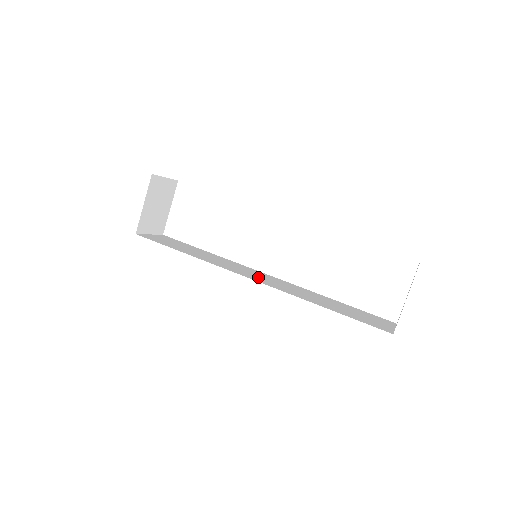
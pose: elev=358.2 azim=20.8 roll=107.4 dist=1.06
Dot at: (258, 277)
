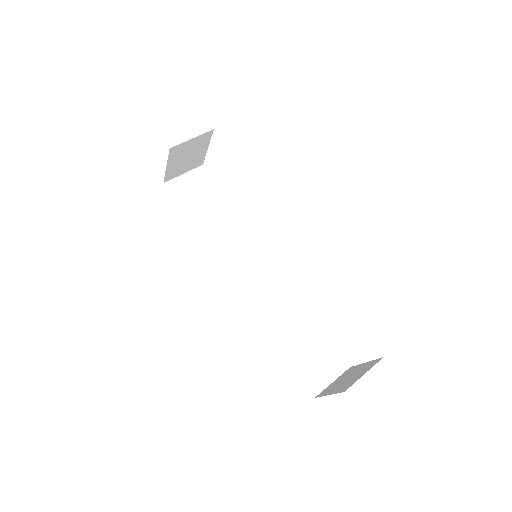
Dot at: (250, 276)
